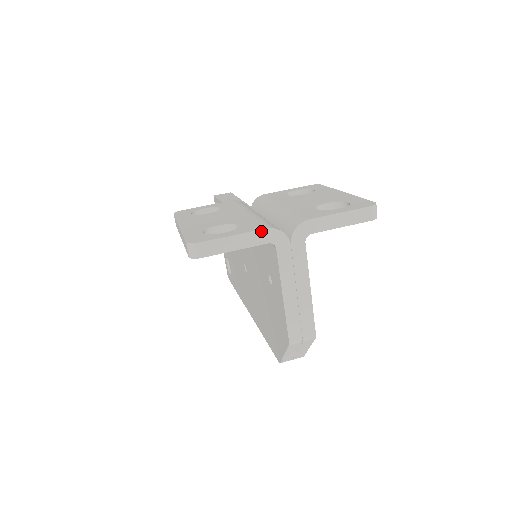
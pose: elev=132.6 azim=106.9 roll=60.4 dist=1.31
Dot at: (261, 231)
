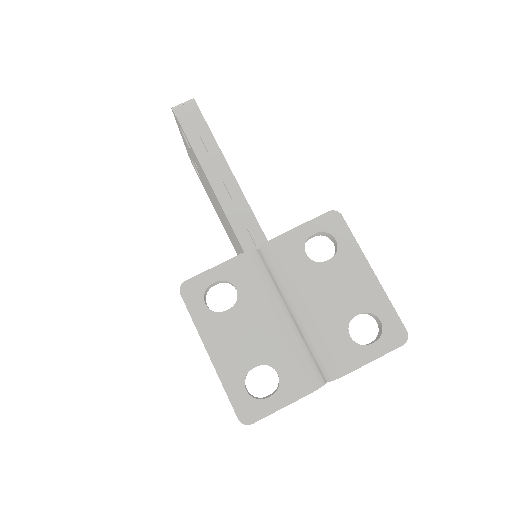
Dot at: occluded
